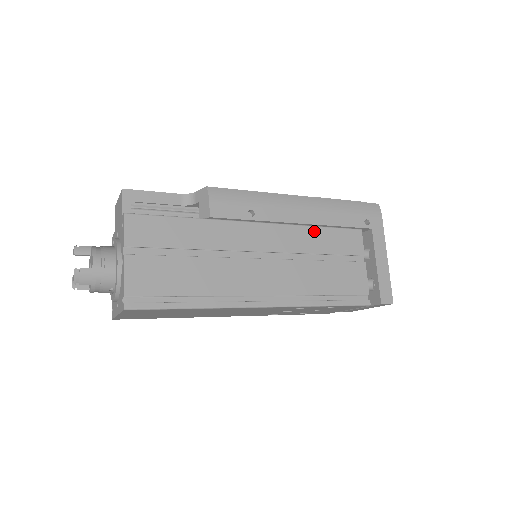
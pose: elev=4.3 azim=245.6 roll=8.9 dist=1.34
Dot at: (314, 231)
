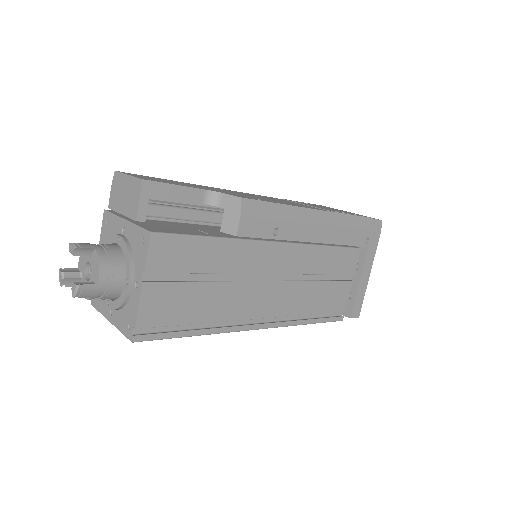
Dot at: (323, 251)
